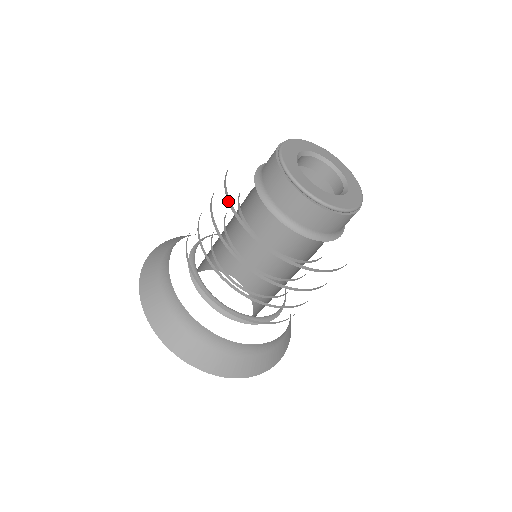
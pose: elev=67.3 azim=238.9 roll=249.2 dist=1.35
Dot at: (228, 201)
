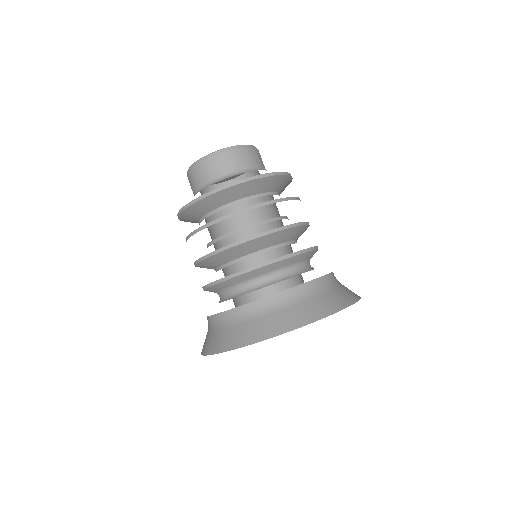
Dot at: (188, 206)
